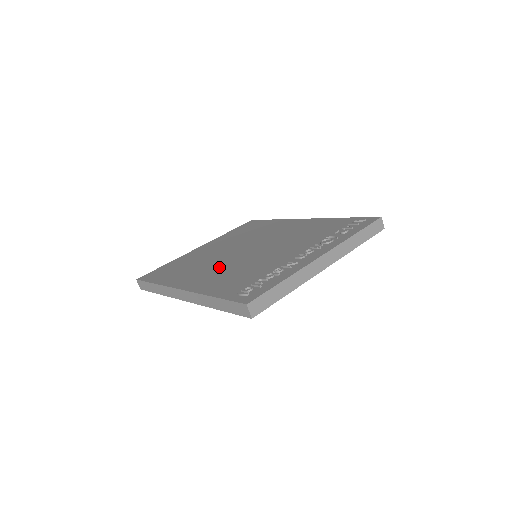
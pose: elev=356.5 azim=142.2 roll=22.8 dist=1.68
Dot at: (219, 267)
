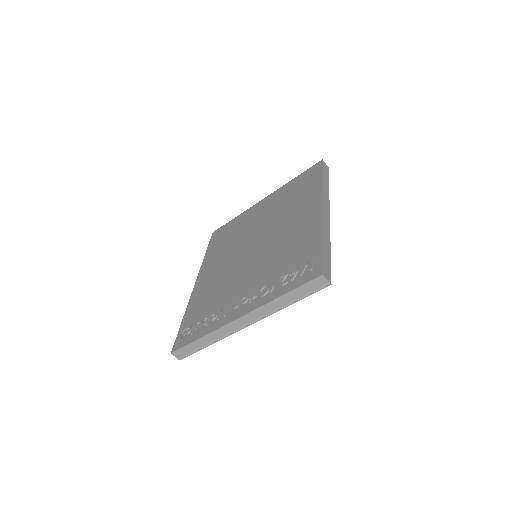
Dot at: (225, 265)
